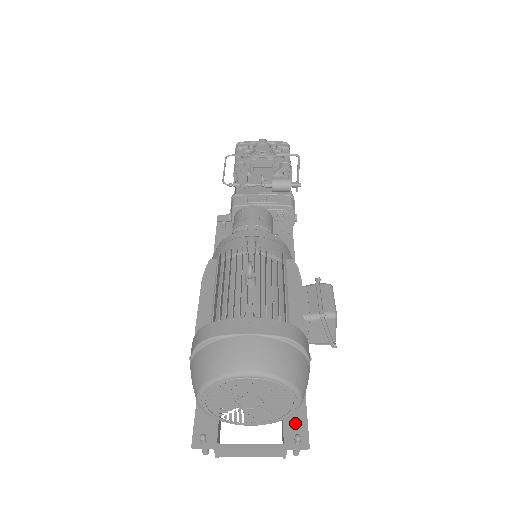
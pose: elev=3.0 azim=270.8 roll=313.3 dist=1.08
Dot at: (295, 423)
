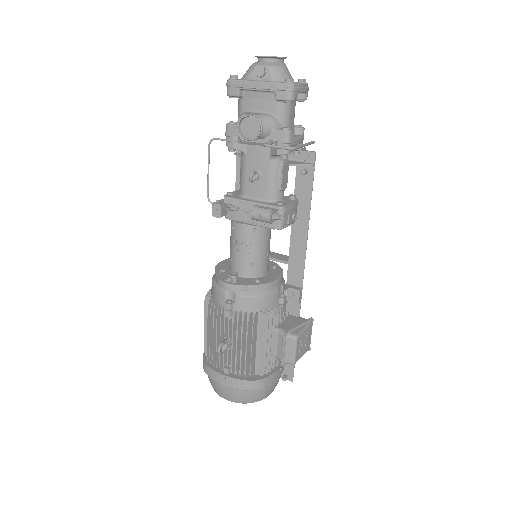
Dot at: (286, 366)
